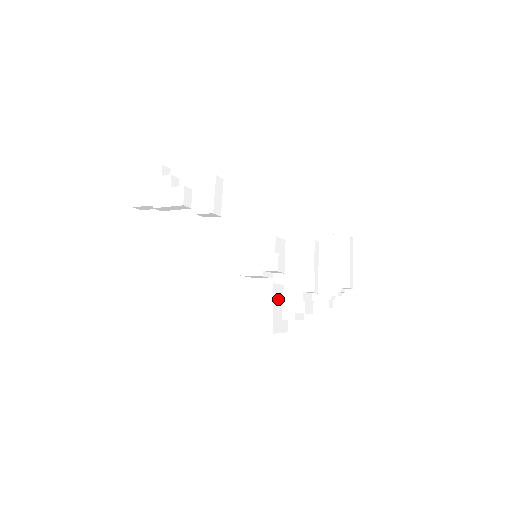
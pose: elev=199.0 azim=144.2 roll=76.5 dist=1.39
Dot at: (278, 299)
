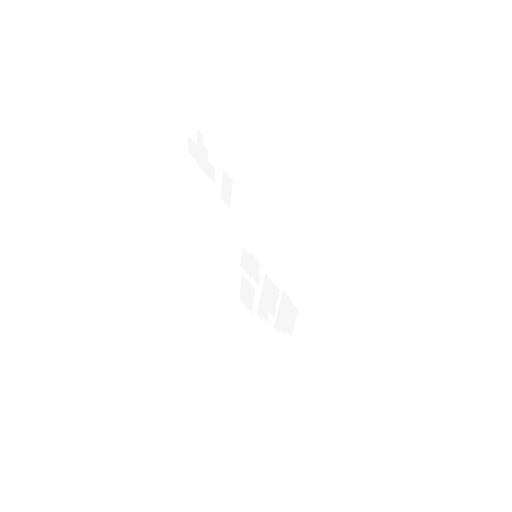
Dot at: occluded
